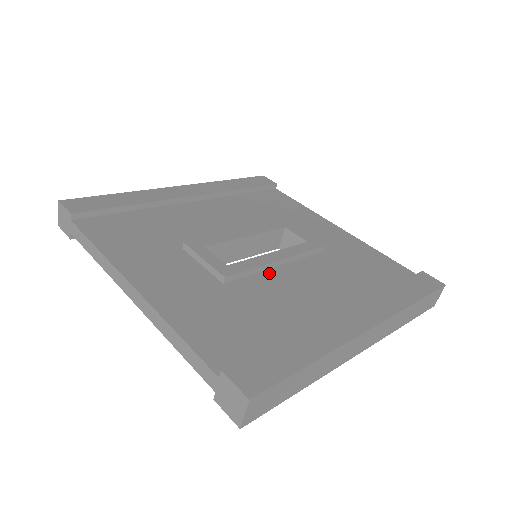
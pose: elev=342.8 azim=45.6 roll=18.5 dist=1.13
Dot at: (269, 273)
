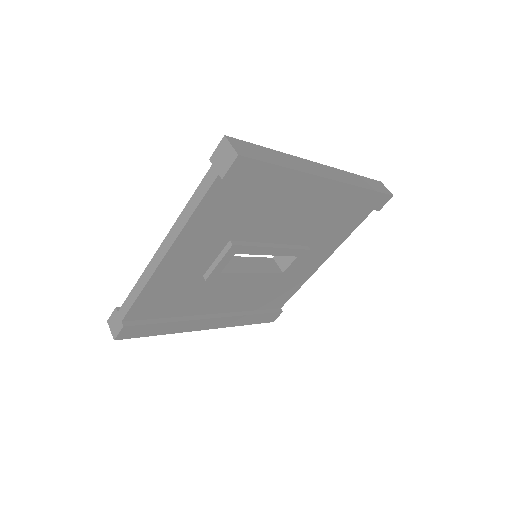
Dot at: occluded
